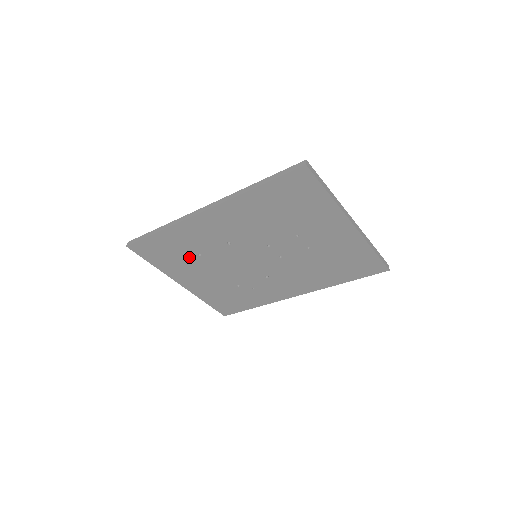
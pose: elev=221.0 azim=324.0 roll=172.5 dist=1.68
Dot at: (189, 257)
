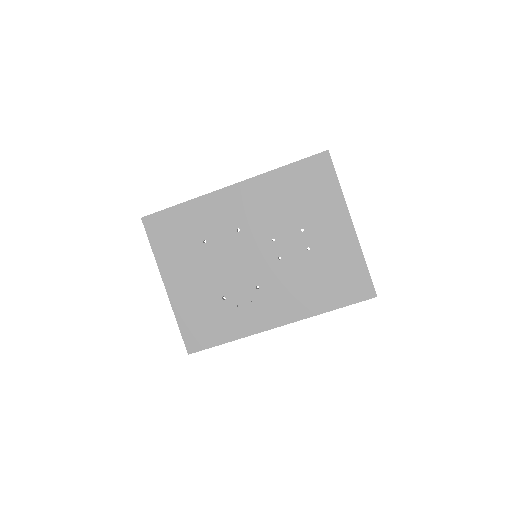
Dot at: (193, 244)
